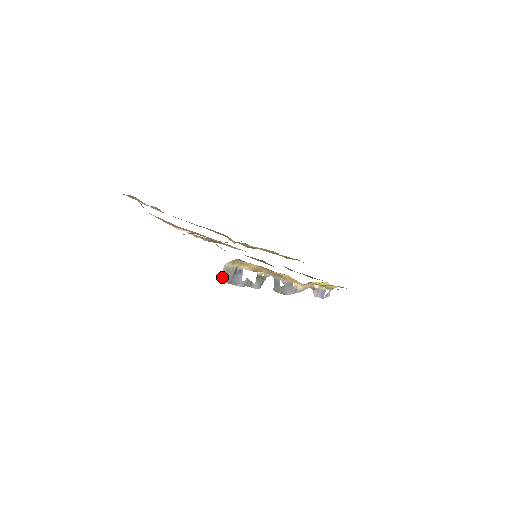
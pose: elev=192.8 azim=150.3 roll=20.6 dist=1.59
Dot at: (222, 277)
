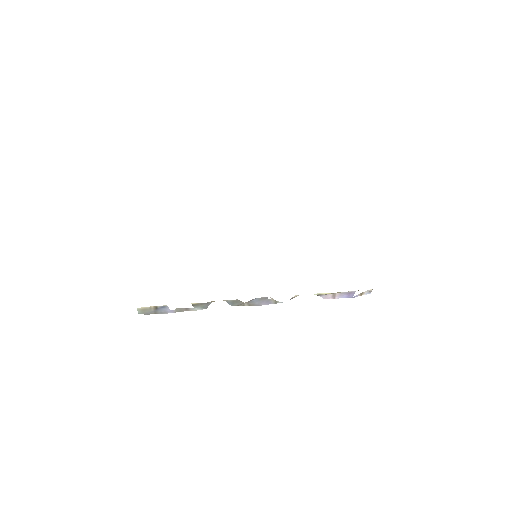
Dot at: (141, 313)
